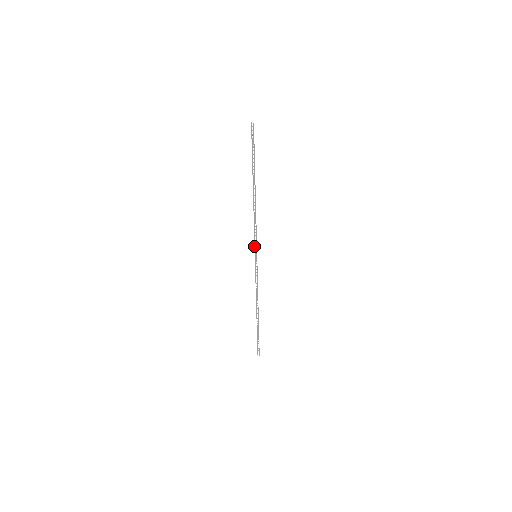
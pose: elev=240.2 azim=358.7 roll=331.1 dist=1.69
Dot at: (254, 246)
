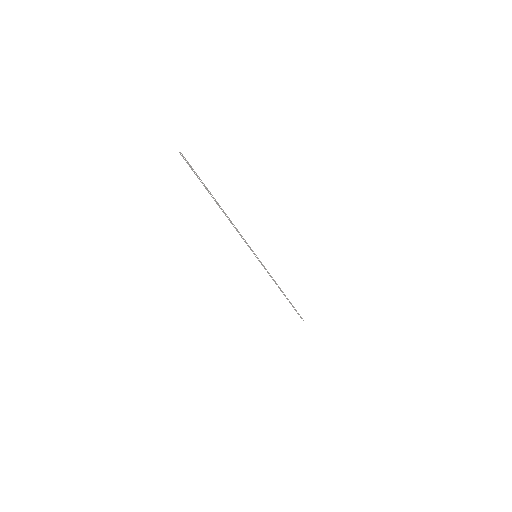
Dot at: occluded
